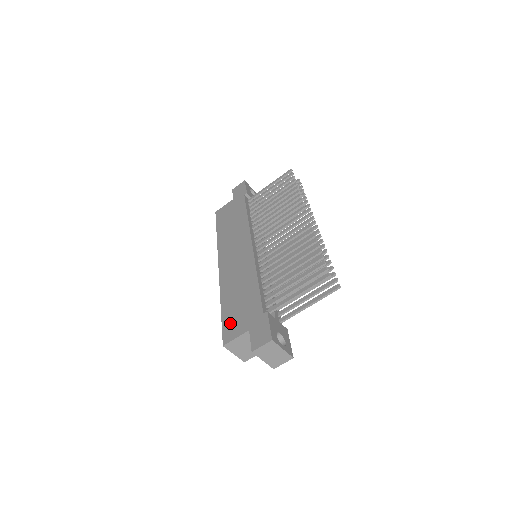
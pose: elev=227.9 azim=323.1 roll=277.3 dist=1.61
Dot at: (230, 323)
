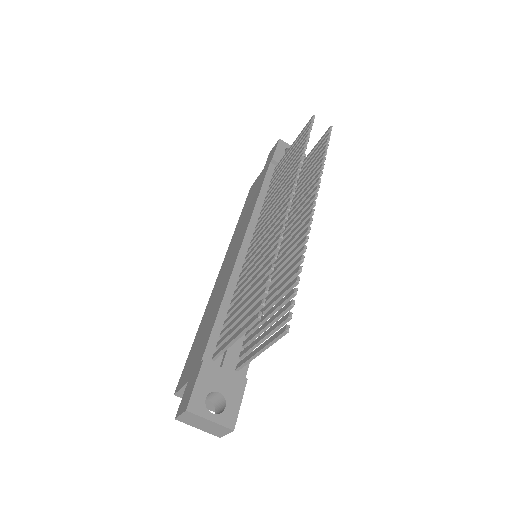
Dot at: (188, 363)
